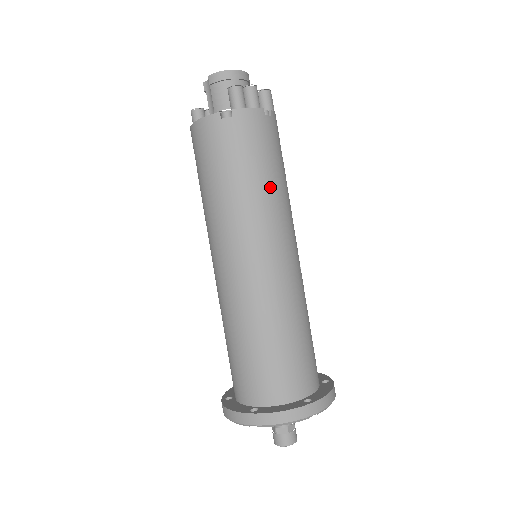
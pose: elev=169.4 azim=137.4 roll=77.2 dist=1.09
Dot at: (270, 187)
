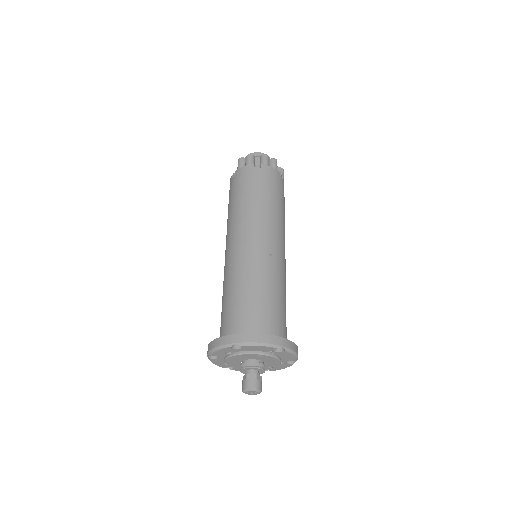
Dot at: (247, 204)
